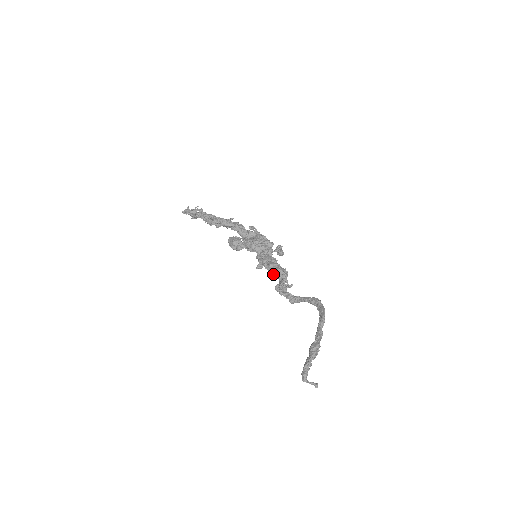
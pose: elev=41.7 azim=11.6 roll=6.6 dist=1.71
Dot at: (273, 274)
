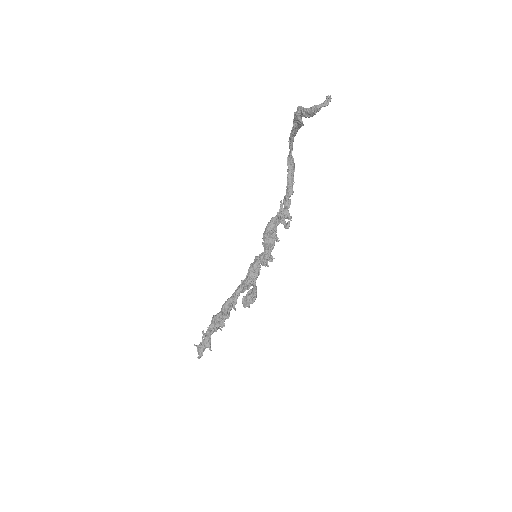
Dot at: (273, 232)
